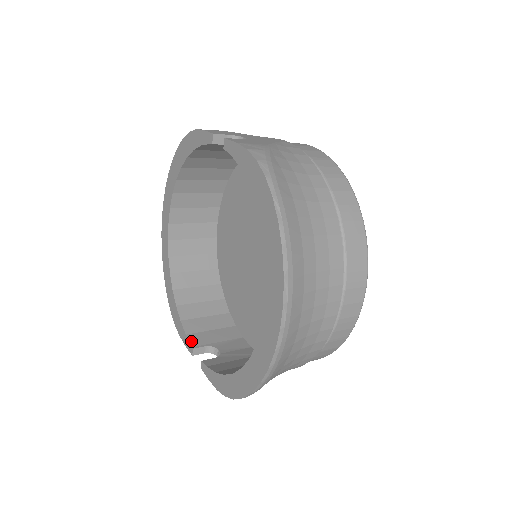
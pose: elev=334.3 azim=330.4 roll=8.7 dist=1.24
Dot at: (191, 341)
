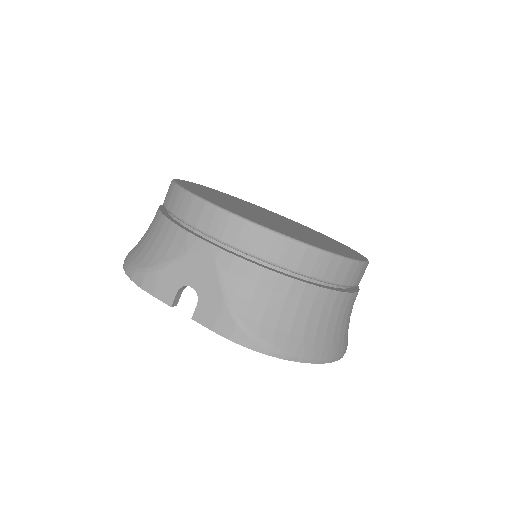
Dot at: occluded
